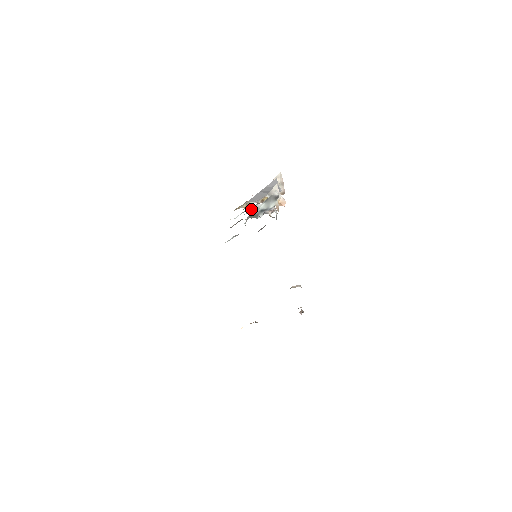
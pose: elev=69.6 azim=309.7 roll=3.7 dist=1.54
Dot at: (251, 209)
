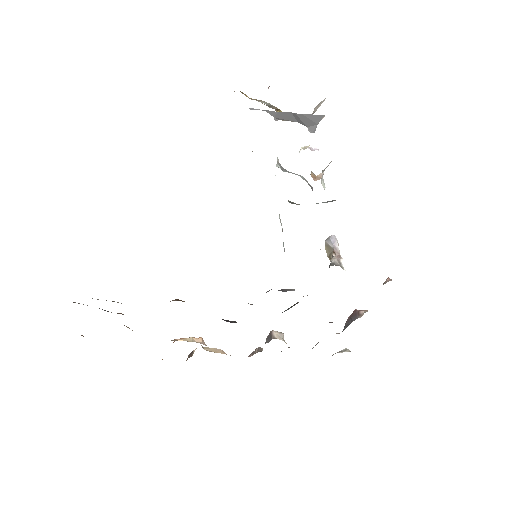
Dot at: occluded
